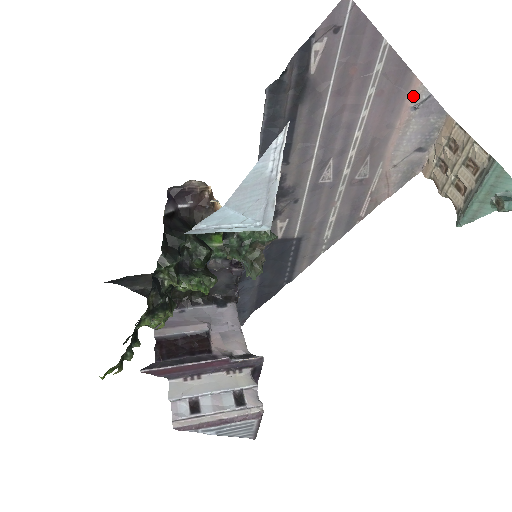
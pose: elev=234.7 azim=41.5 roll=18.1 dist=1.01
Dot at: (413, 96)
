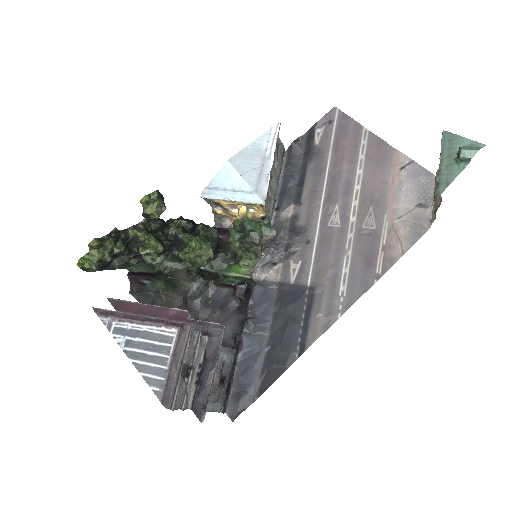
Dot at: (398, 162)
